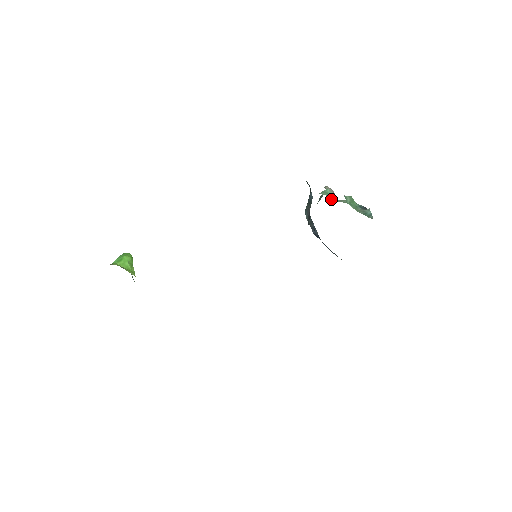
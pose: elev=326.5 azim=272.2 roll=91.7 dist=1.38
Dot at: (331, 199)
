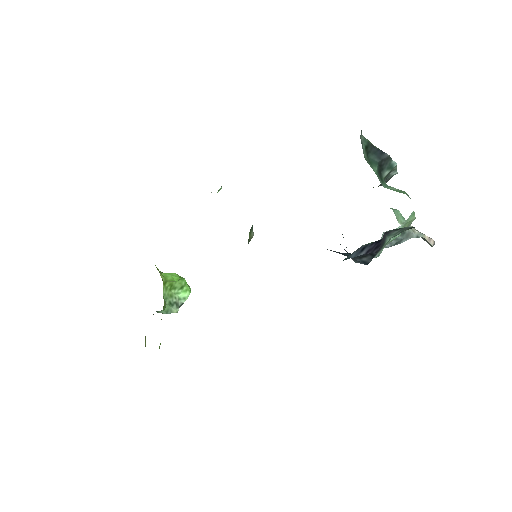
Dot at: occluded
